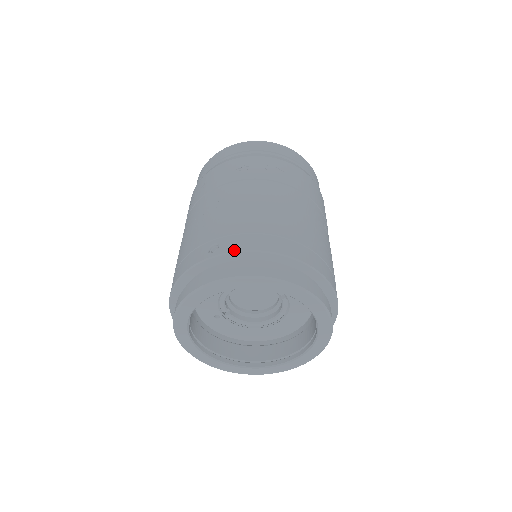
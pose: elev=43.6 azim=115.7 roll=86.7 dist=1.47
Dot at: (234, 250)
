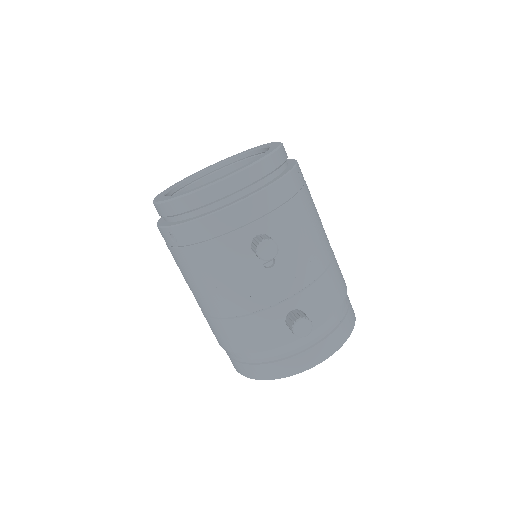
Dot at: occluded
